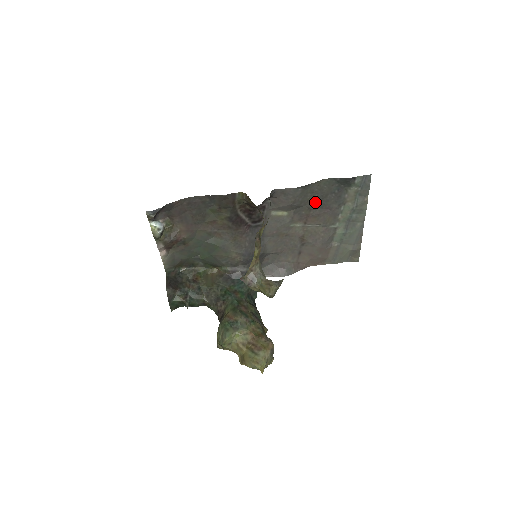
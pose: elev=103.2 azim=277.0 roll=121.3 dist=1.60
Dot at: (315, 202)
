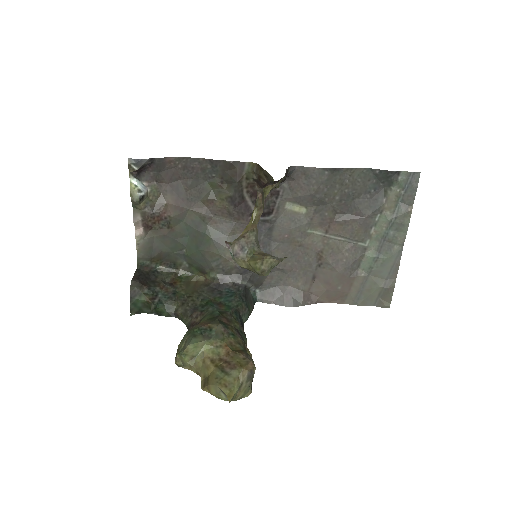
Dot at: (343, 202)
